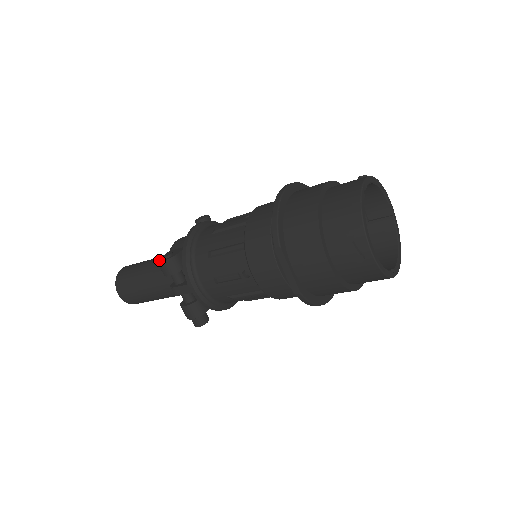
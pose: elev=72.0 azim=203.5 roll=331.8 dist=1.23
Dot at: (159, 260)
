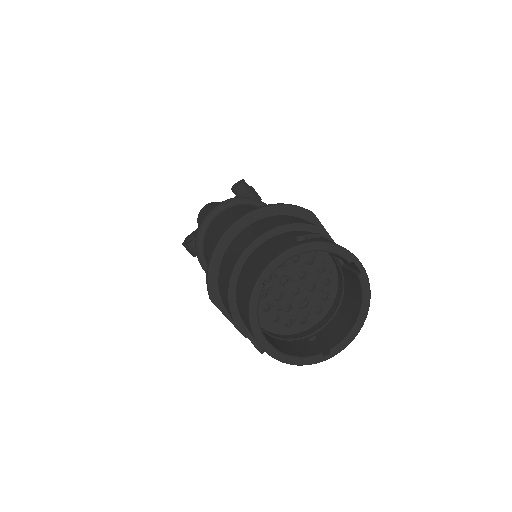
Dot at: occluded
